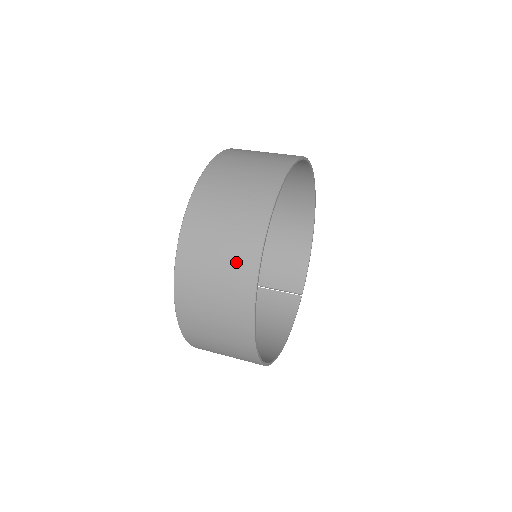
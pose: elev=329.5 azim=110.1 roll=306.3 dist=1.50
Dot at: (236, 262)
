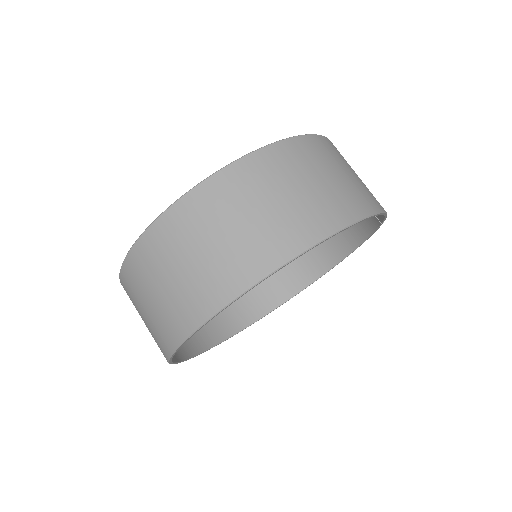
Dot at: occluded
